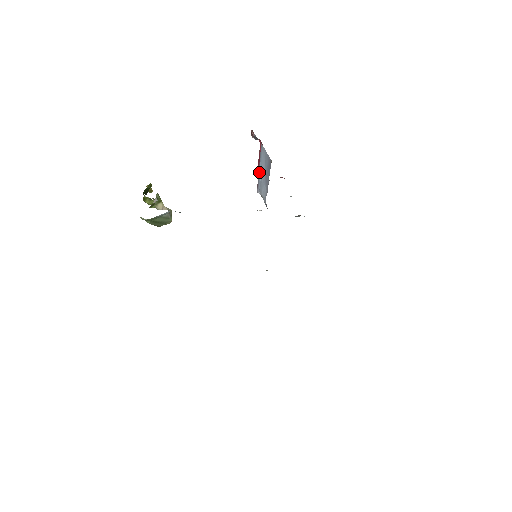
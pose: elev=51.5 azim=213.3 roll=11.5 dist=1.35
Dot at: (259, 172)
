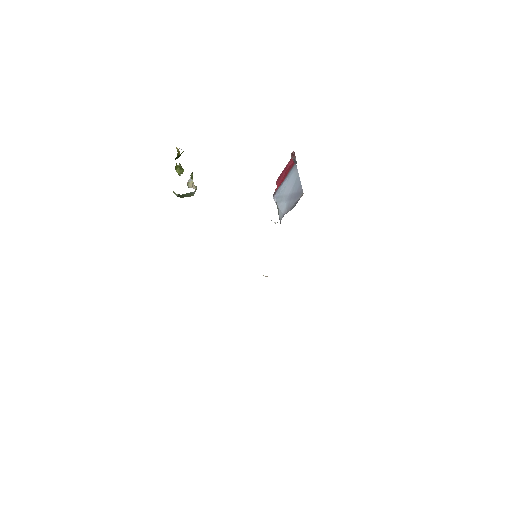
Dot at: (283, 184)
